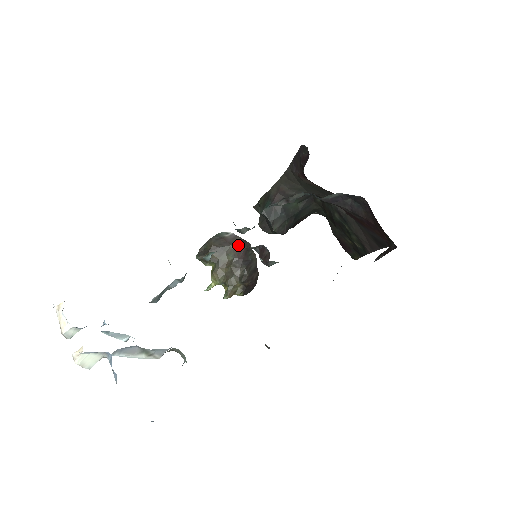
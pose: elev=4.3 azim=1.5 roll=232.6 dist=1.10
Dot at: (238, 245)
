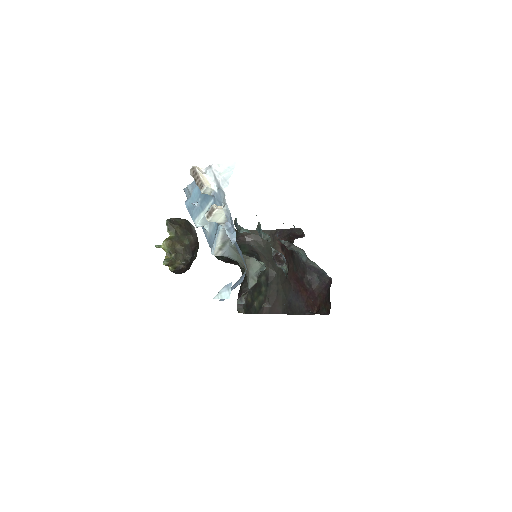
Dot at: (195, 240)
